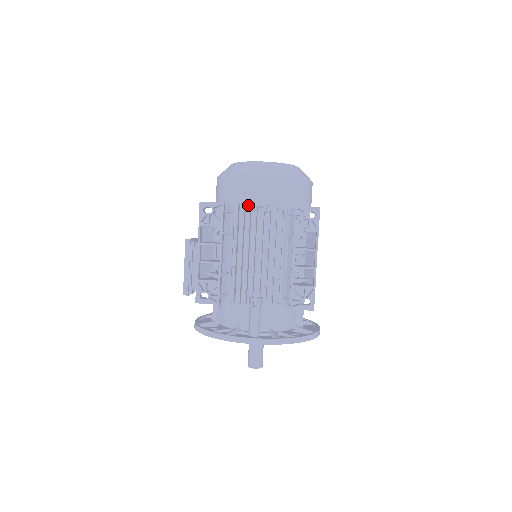
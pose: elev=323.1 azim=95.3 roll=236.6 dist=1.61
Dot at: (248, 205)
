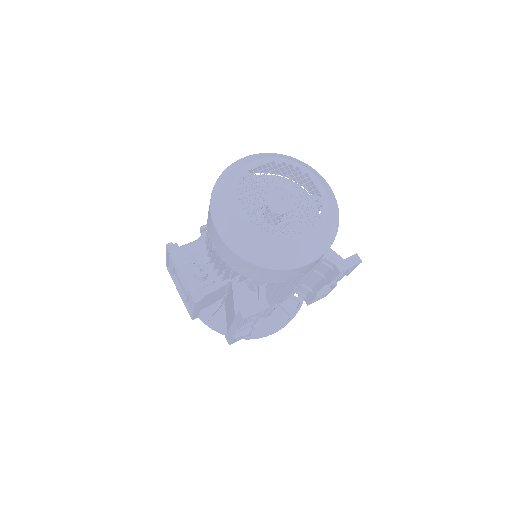
Dot at: occluded
